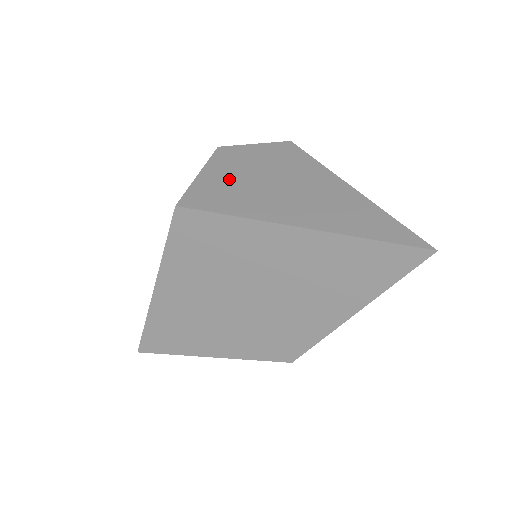
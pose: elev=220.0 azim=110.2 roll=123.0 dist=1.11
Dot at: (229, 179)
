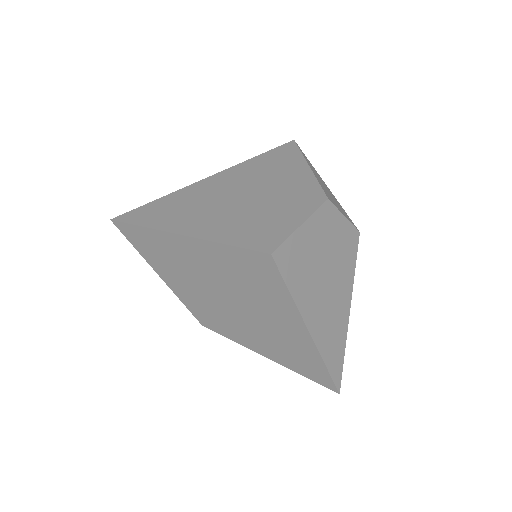
Dot at: (311, 248)
